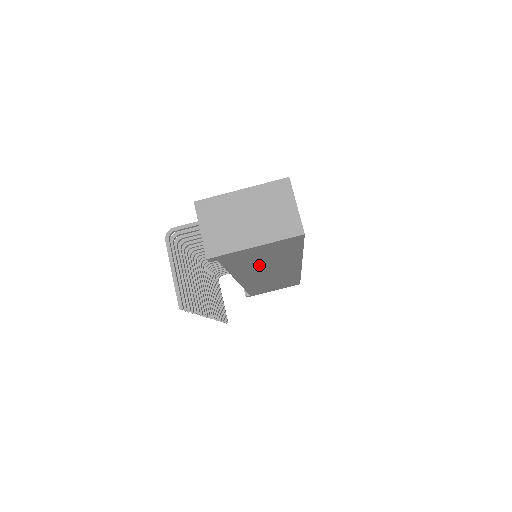
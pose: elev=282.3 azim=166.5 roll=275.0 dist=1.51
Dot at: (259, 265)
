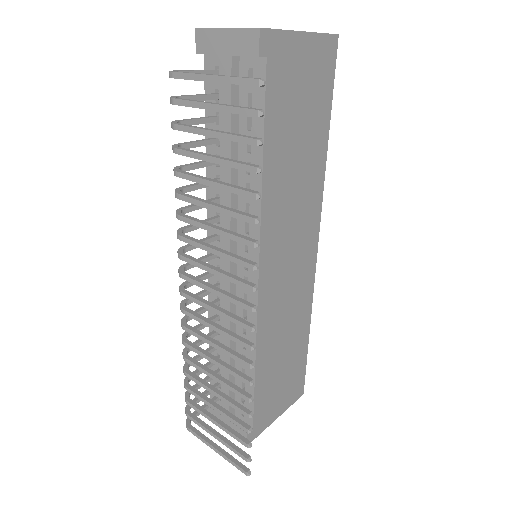
Dot at: (290, 169)
